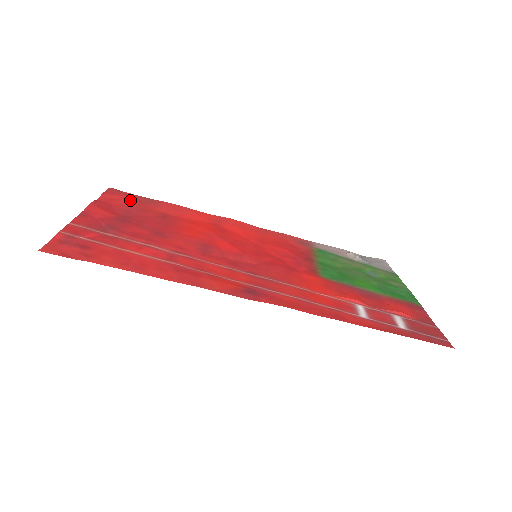
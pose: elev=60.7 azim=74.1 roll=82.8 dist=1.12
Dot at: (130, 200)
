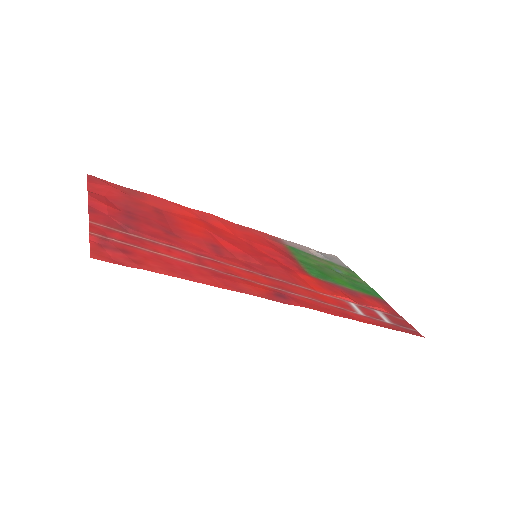
Dot at: (117, 191)
